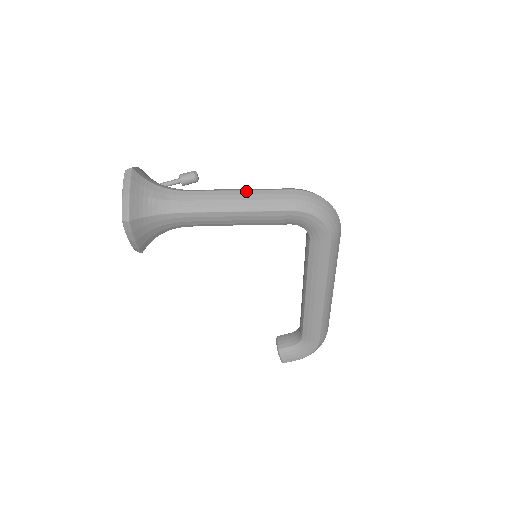
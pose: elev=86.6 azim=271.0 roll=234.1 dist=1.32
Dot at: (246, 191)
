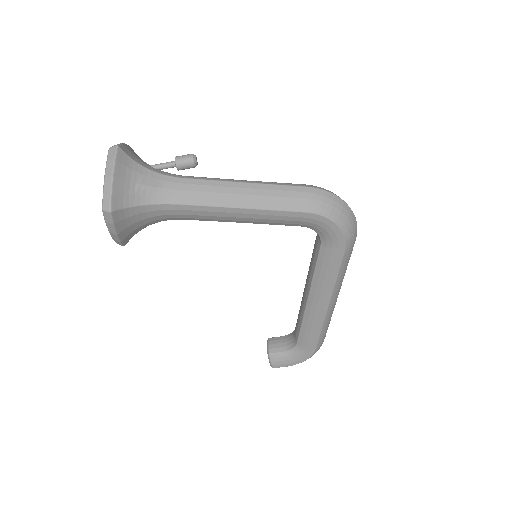
Dot at: (253, 184)
